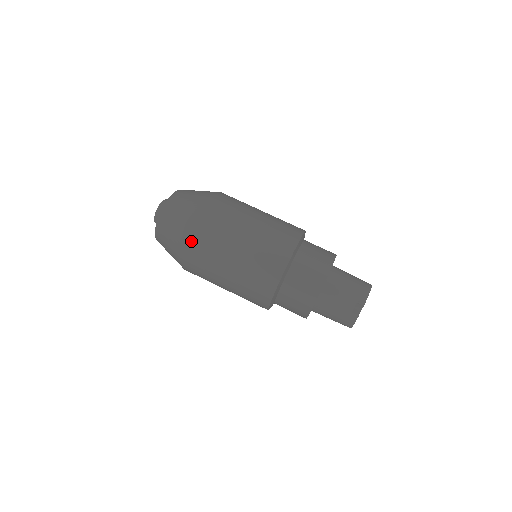
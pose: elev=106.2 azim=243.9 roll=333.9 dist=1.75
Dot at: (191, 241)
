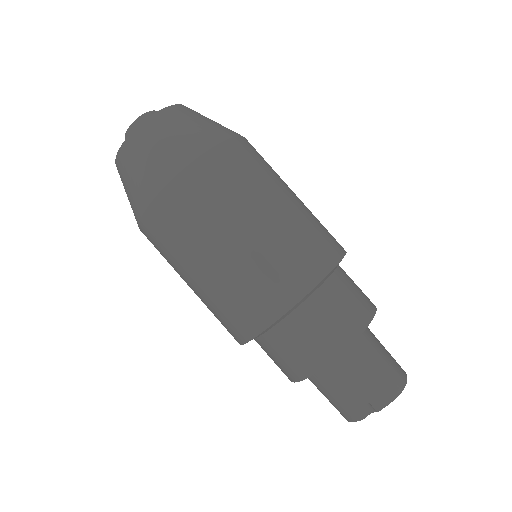
Dot at: (152, 210)
